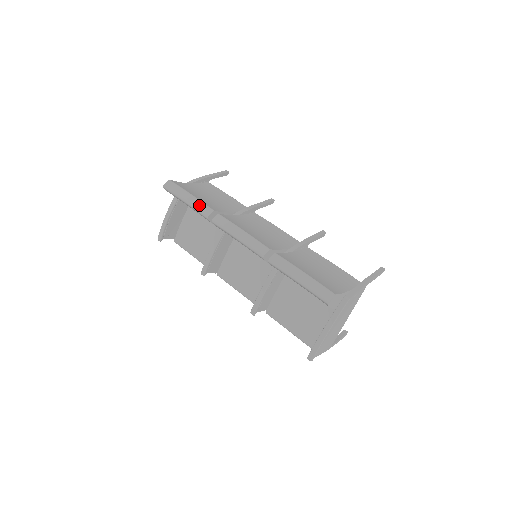
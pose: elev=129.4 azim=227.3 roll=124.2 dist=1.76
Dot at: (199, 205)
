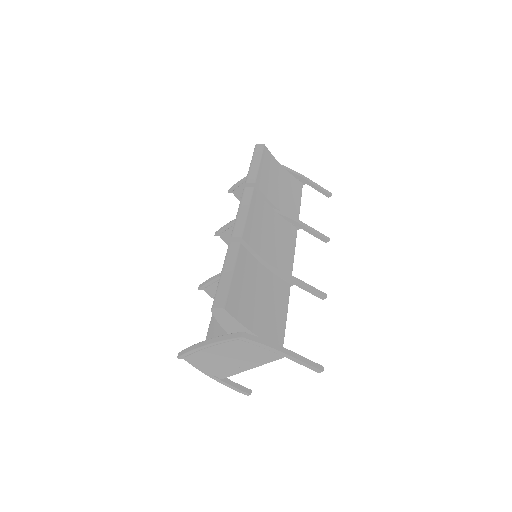
Dot at: (253, 172)
